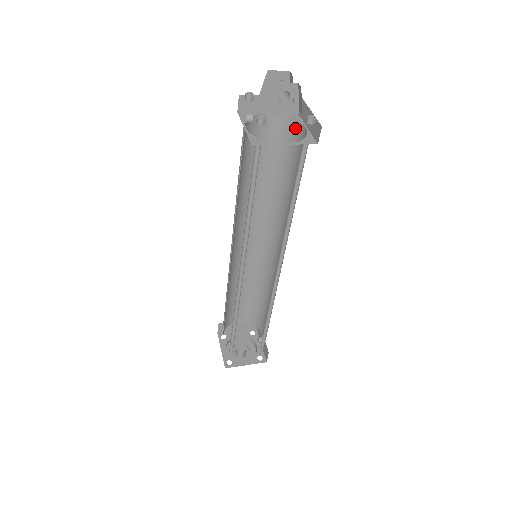
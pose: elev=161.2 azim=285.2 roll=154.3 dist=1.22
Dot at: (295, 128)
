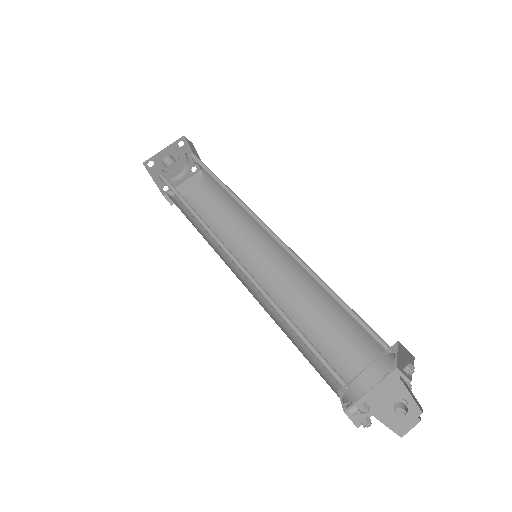
Dot at: (384, 345)
